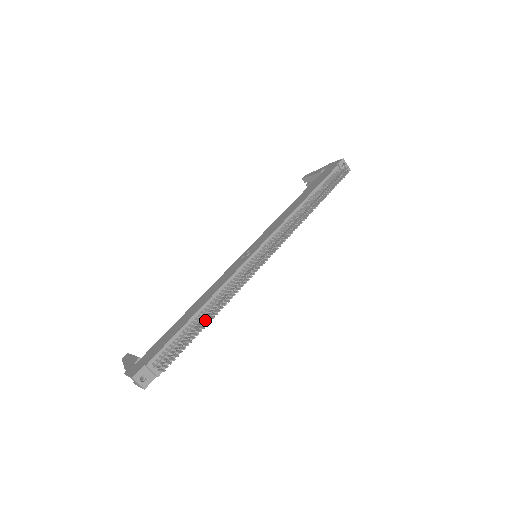
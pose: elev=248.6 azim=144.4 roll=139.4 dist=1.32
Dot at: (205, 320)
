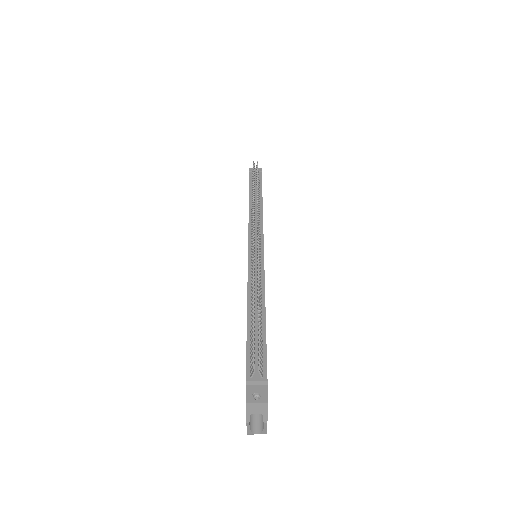
Dot at: (253, 305)
